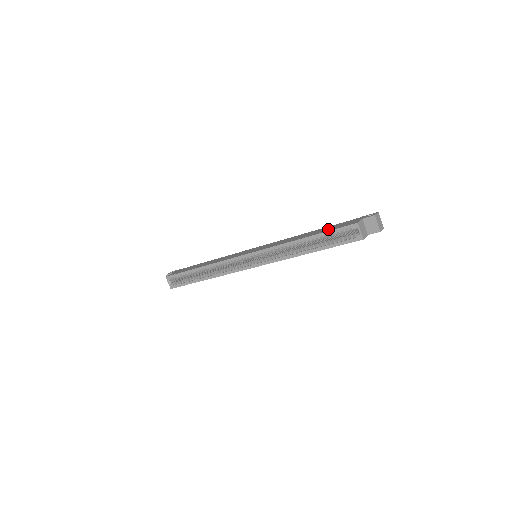
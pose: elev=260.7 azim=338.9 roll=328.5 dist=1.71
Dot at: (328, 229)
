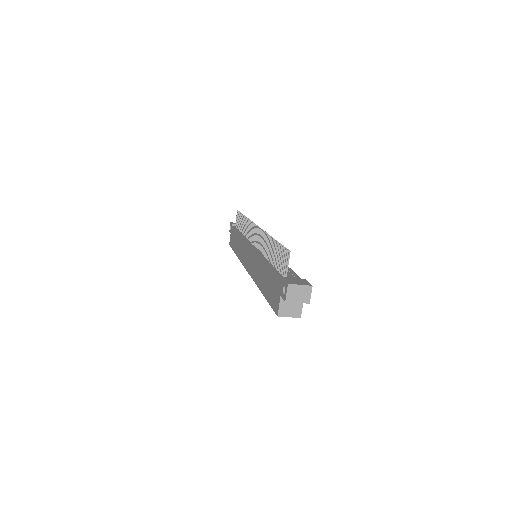
Dot at: (268, 291)
